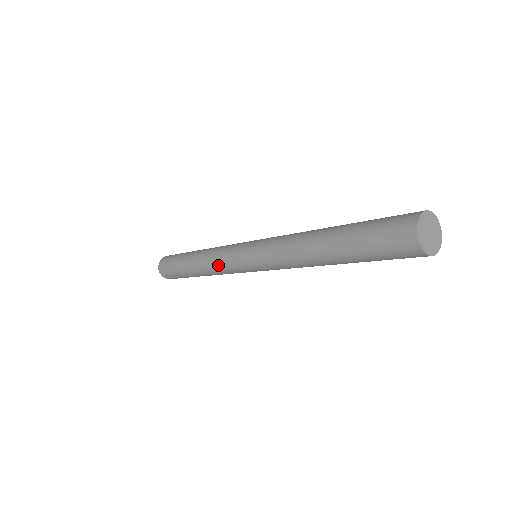
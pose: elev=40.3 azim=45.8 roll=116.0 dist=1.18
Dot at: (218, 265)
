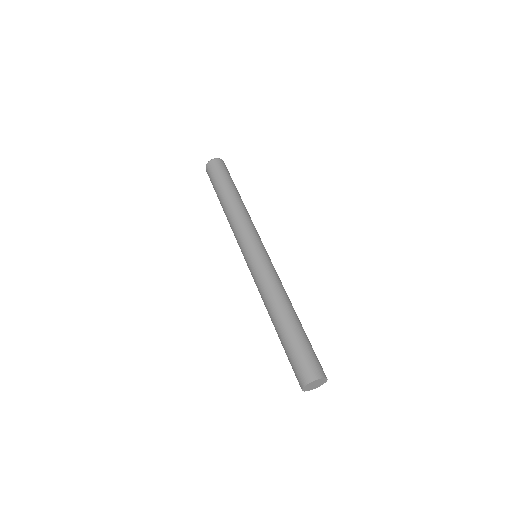
Dot at: occluded
